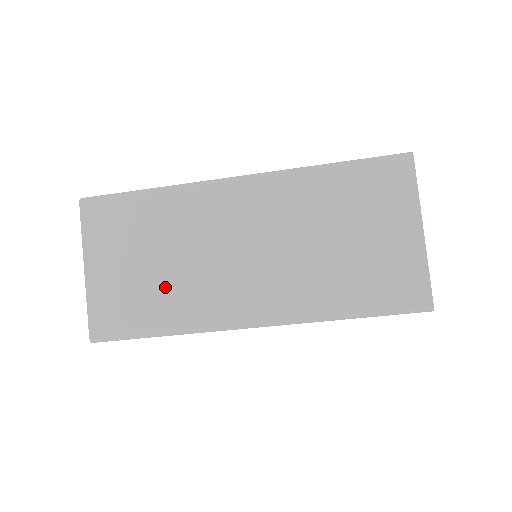
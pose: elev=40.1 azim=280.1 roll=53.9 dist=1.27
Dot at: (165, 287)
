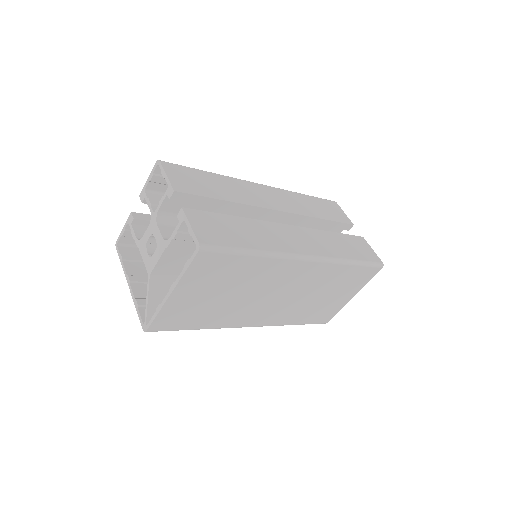
Dot at: (220, 309)
